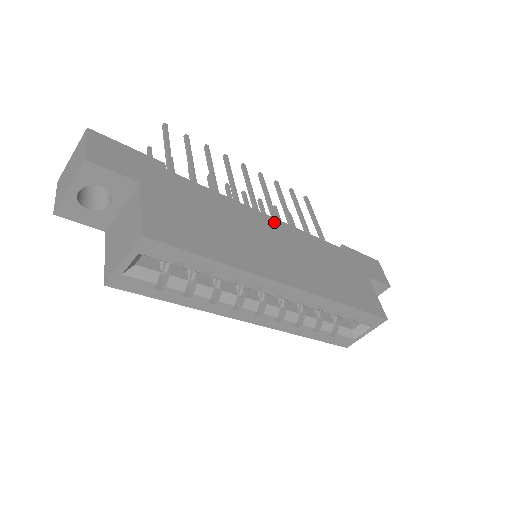
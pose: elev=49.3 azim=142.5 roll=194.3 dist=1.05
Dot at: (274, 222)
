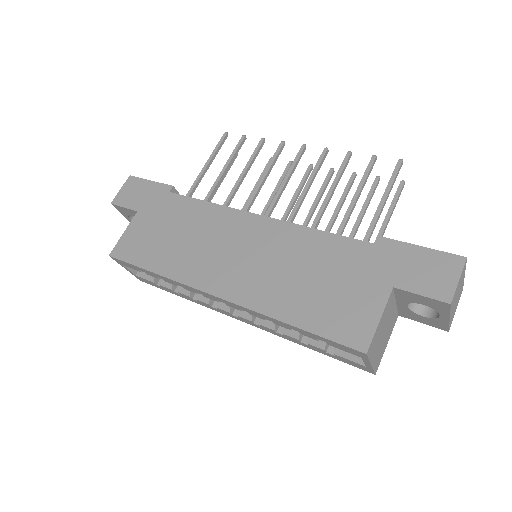
Dot at: (261, 222)
